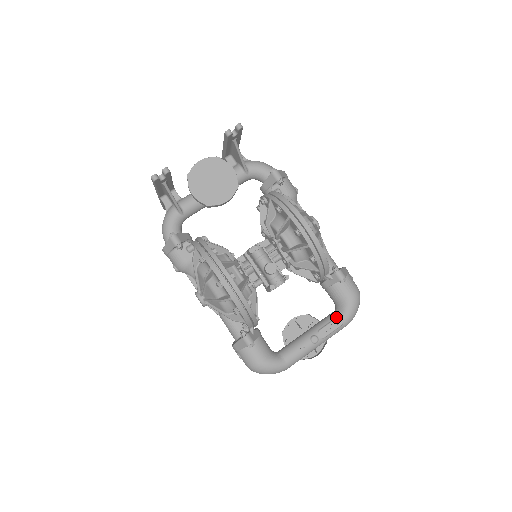
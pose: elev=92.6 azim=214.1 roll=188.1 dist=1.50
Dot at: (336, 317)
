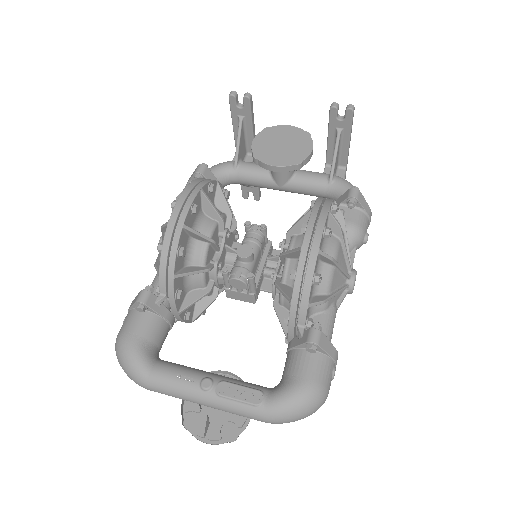
Dot at: (260, 389)
